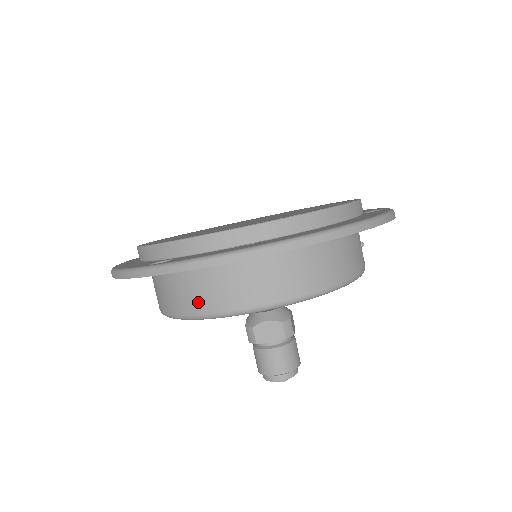
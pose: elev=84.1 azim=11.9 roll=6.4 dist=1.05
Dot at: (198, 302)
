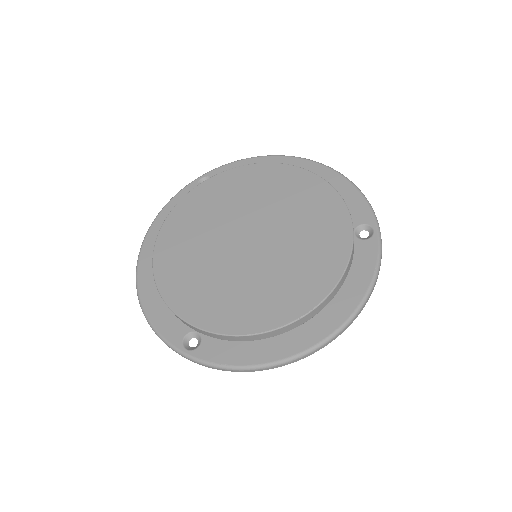
Dot at: occluded
